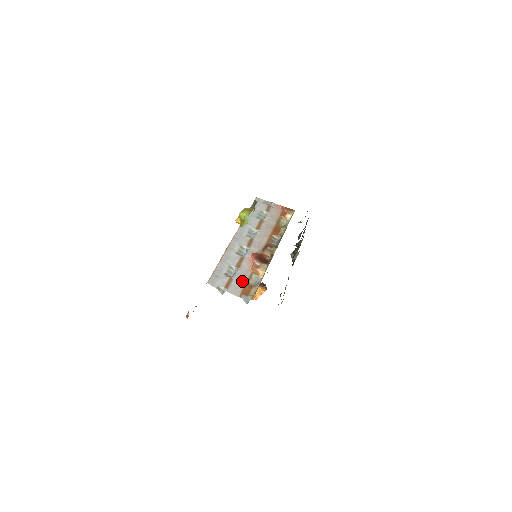
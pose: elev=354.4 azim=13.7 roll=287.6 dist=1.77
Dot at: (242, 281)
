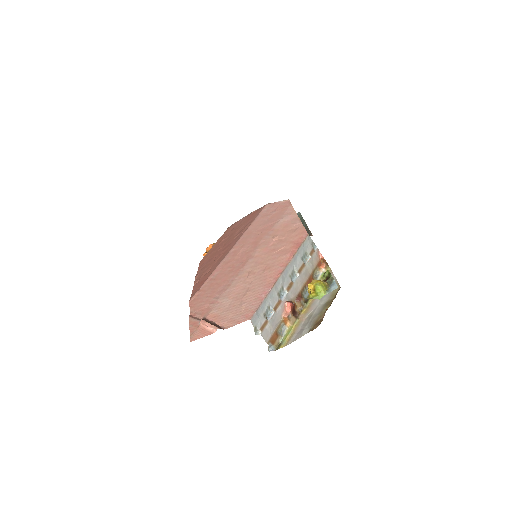
Dot at: (274, 327)
